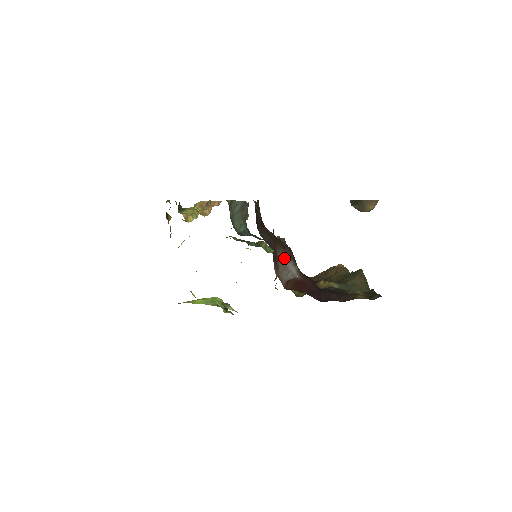
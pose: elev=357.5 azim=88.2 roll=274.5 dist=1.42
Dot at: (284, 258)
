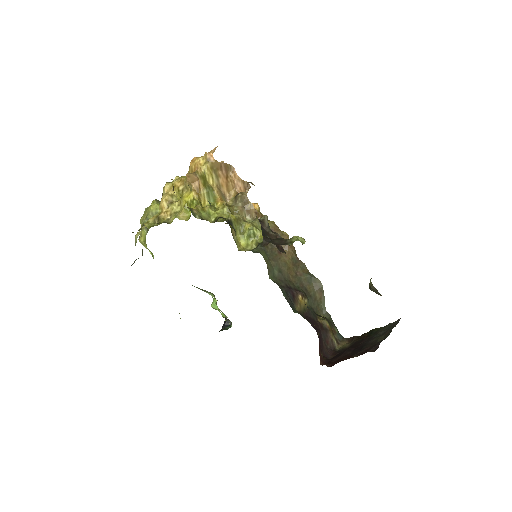
Dot at: occluded
